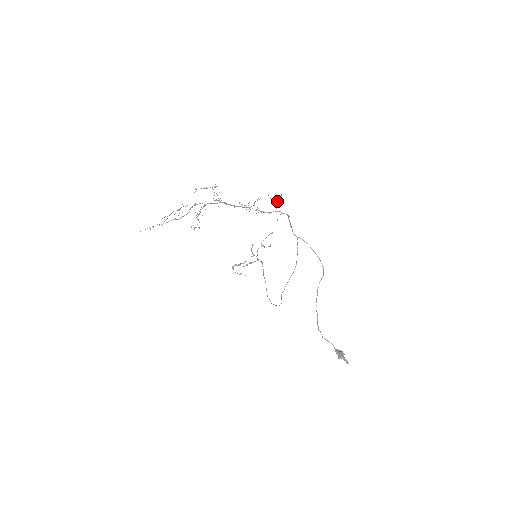
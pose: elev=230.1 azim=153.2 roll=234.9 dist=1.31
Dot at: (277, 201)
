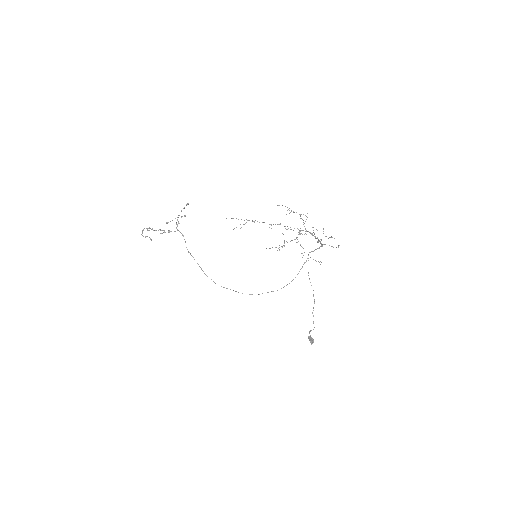
Dot at: occluded
